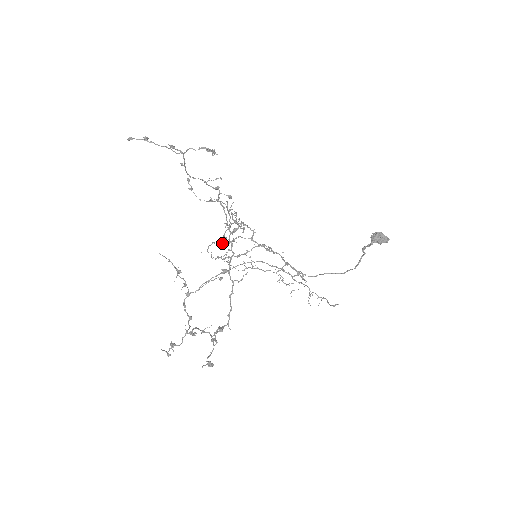
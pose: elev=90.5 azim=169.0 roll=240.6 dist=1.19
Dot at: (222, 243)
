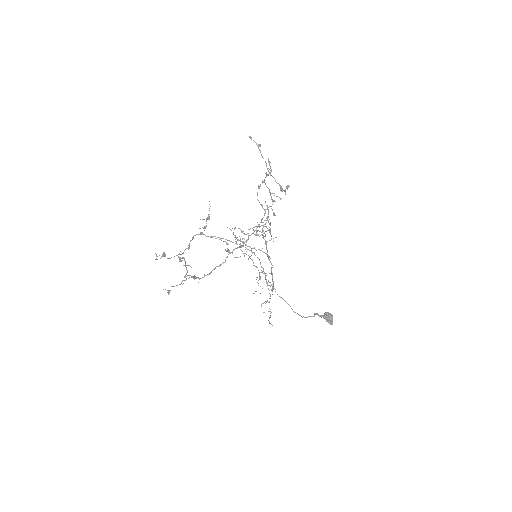
Dot at: (244, 233)
